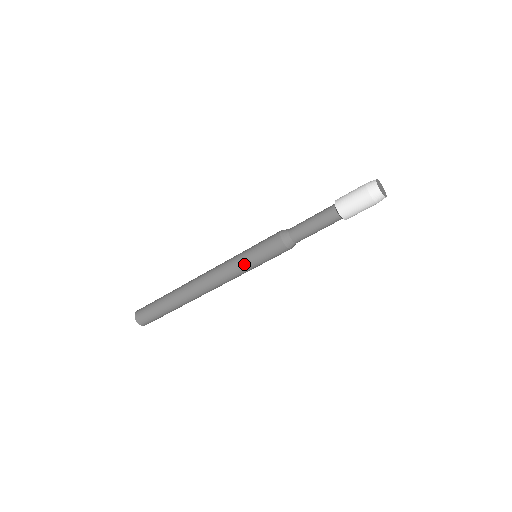
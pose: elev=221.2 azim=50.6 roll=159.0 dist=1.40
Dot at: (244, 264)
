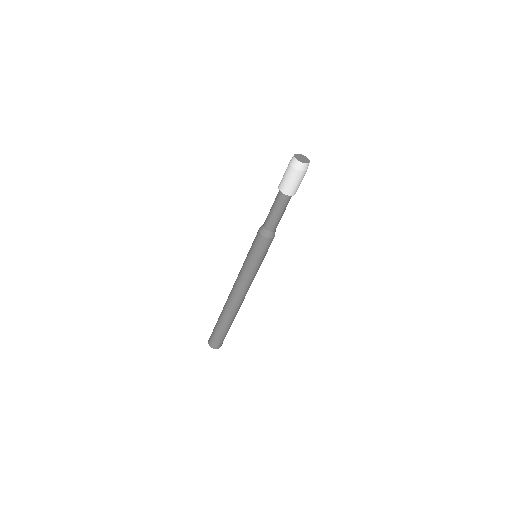
Dot at: (249, 266)
